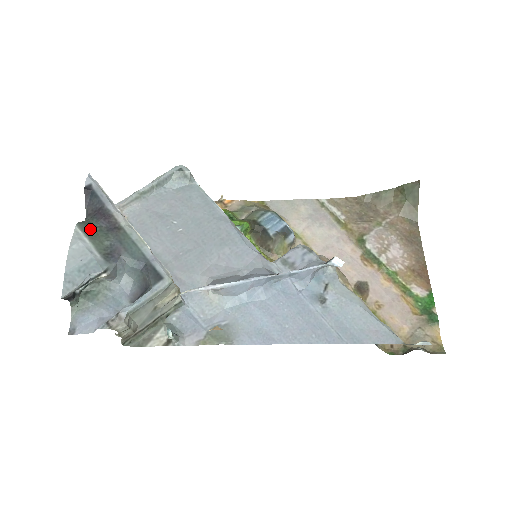
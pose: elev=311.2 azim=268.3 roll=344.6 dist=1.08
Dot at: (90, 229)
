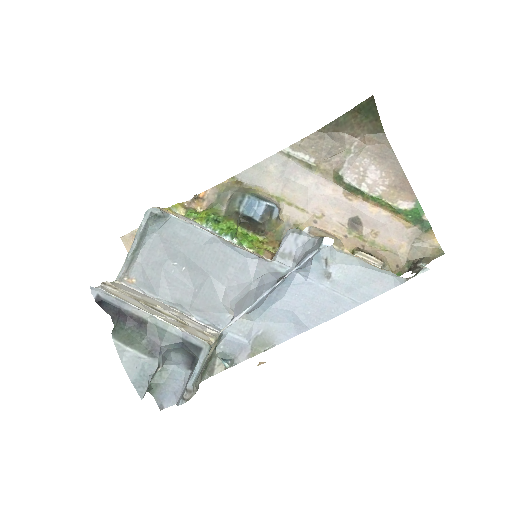
Dot at: (124, 336)
